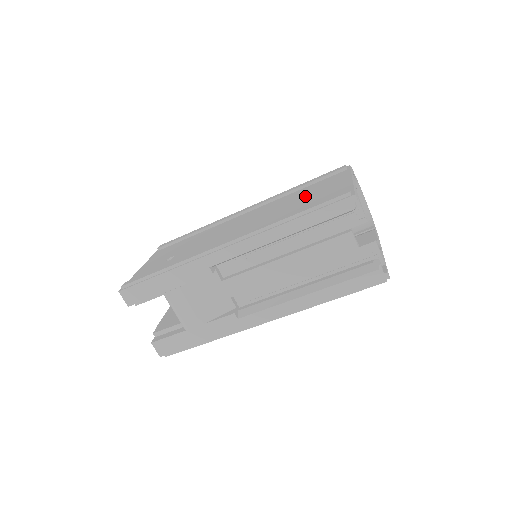
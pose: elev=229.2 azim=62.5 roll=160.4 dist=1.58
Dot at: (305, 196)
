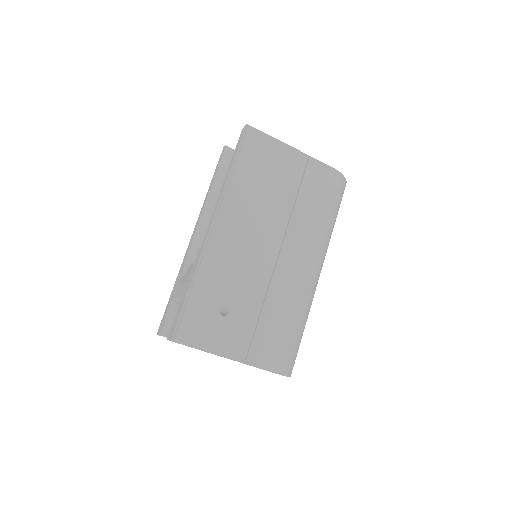
Dot at: occluded
